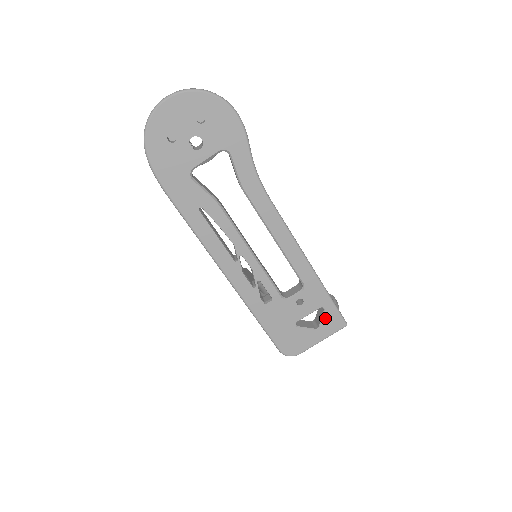
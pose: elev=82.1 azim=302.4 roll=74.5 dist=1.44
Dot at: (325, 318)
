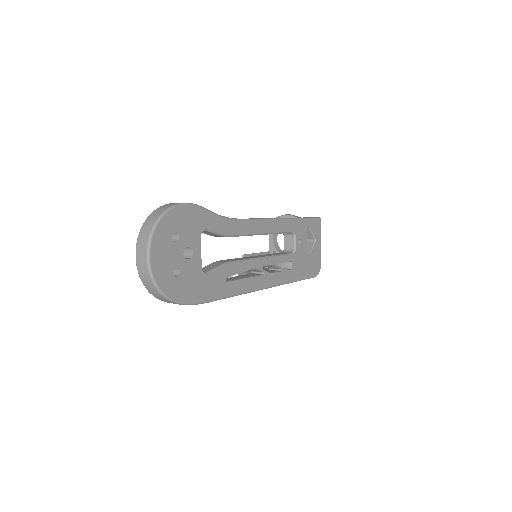
Dot at: (313, 231)
